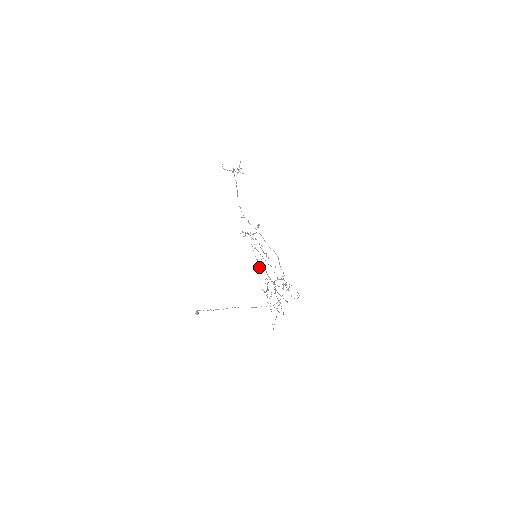
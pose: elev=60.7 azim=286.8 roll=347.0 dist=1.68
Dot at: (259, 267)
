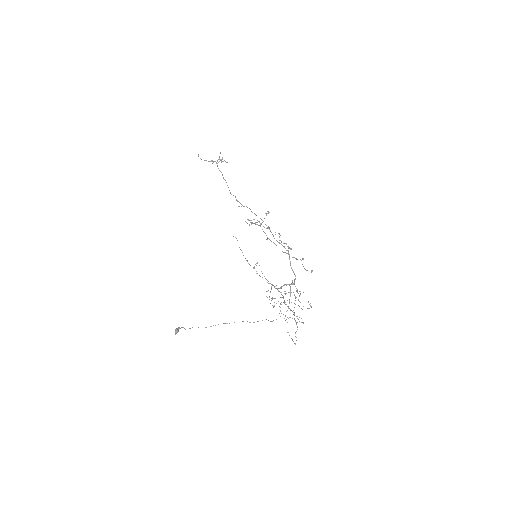
Dot at: occluded
